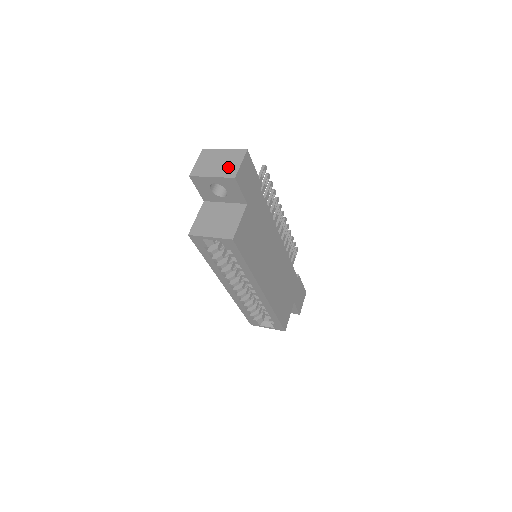
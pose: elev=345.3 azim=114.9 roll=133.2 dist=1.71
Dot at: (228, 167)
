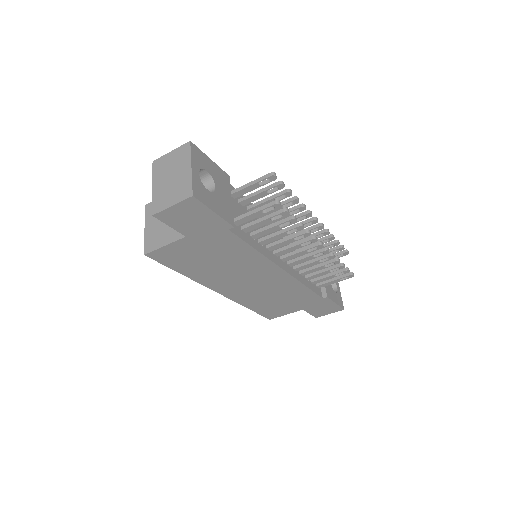
Dot at: (165, 195)
